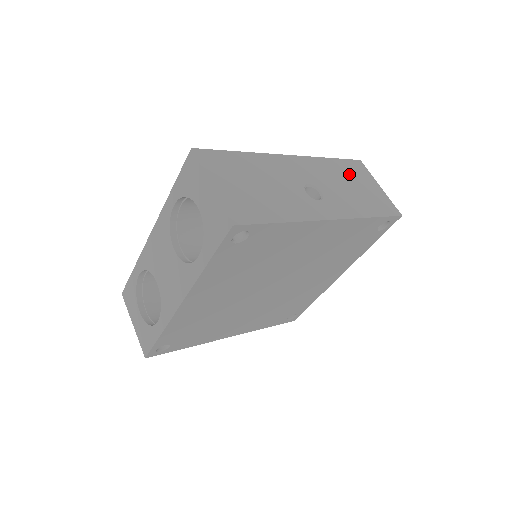
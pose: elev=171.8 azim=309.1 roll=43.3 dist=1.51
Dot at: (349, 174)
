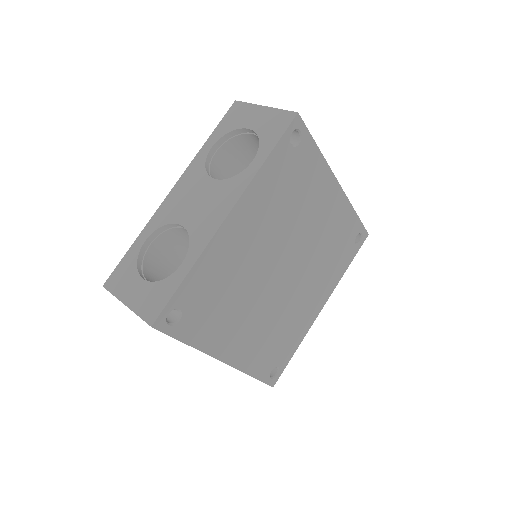
Dot at: occluded
